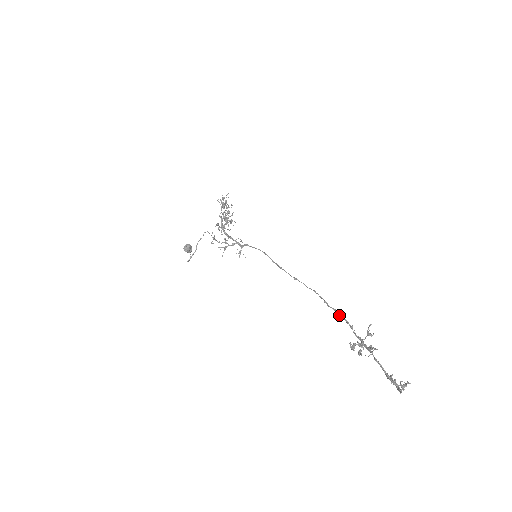
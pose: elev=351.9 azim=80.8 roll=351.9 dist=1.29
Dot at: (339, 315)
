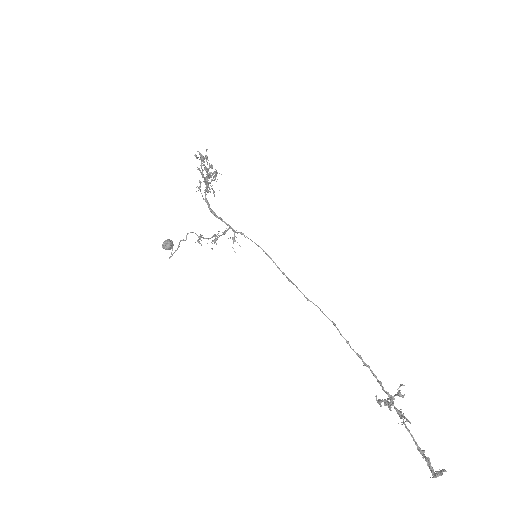
Dot at: (364, 365)
